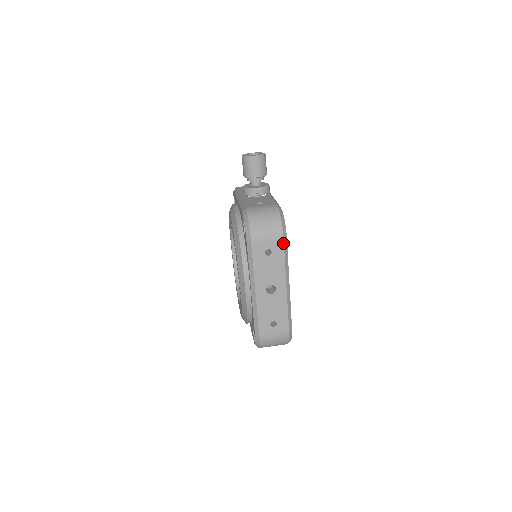
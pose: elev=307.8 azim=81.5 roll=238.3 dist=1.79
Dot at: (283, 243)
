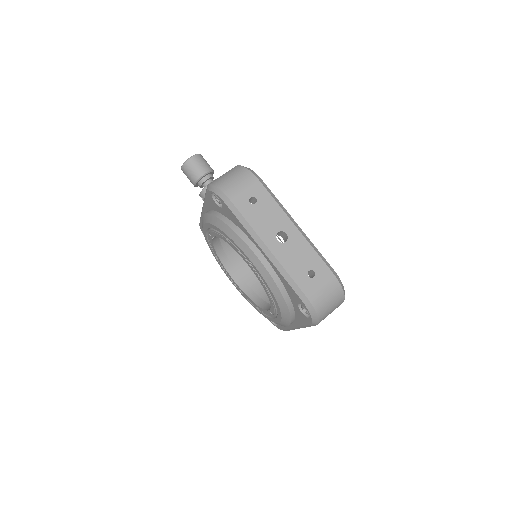
Dot at: (261, 184)
